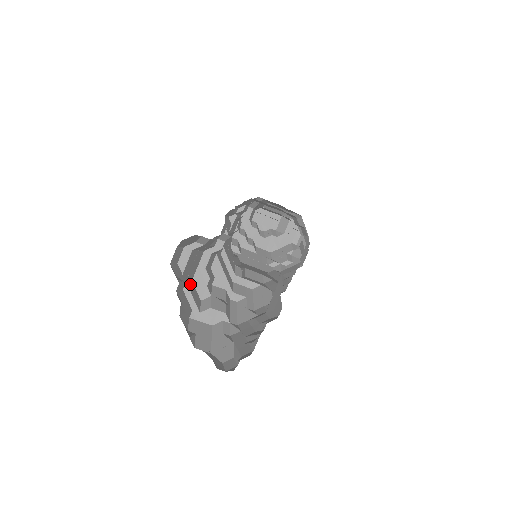
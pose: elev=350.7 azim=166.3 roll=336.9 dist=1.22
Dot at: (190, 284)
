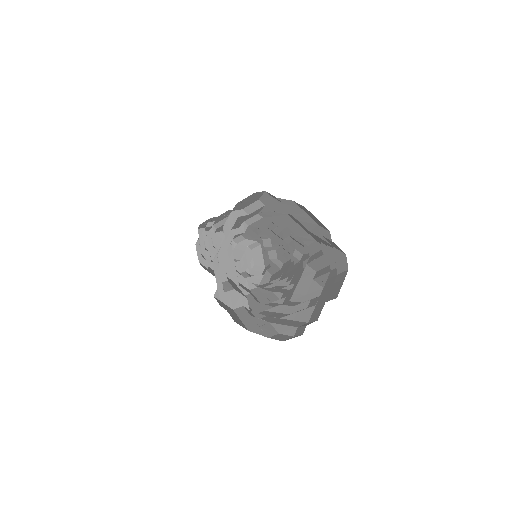
Dot at: occluded
